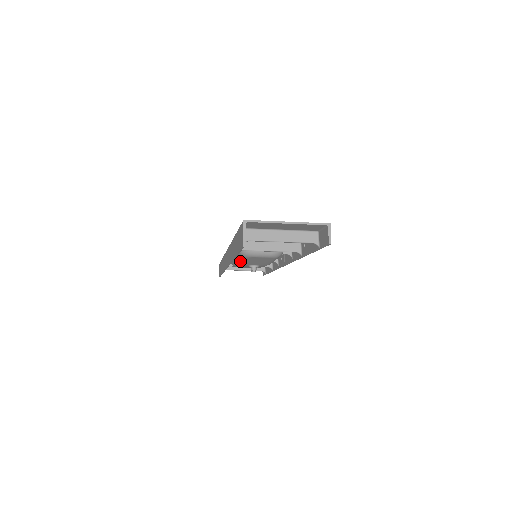
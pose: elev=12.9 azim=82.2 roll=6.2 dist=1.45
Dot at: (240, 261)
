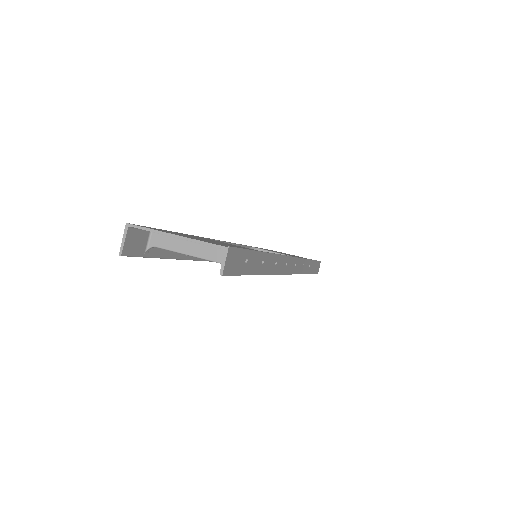
Dot at: occluded
